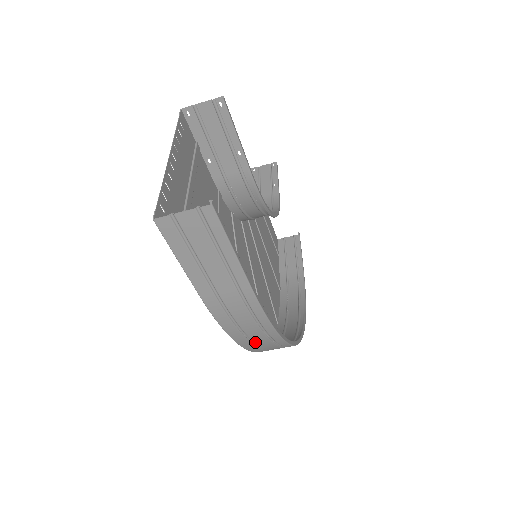
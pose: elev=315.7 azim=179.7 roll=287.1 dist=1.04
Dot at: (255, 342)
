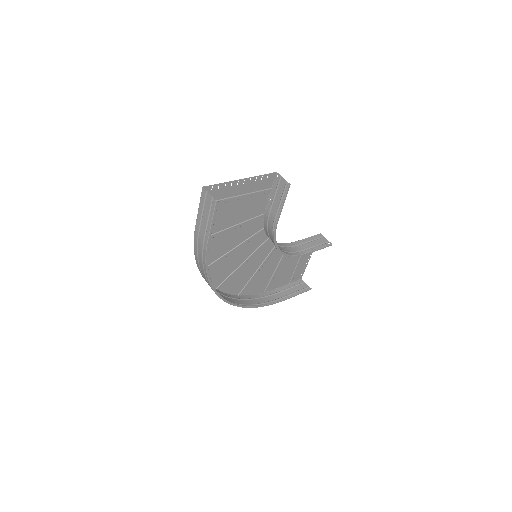
Dot at: (200, 268)
